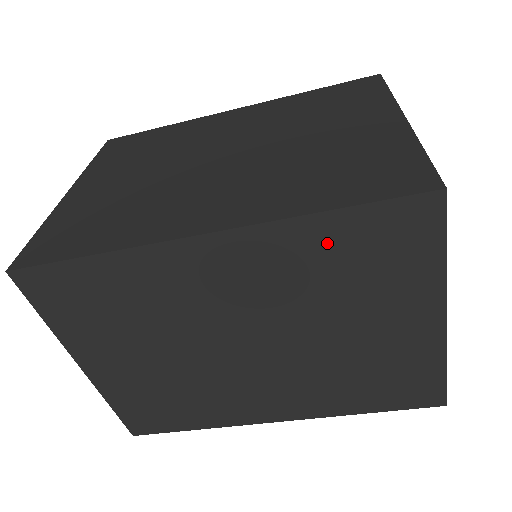
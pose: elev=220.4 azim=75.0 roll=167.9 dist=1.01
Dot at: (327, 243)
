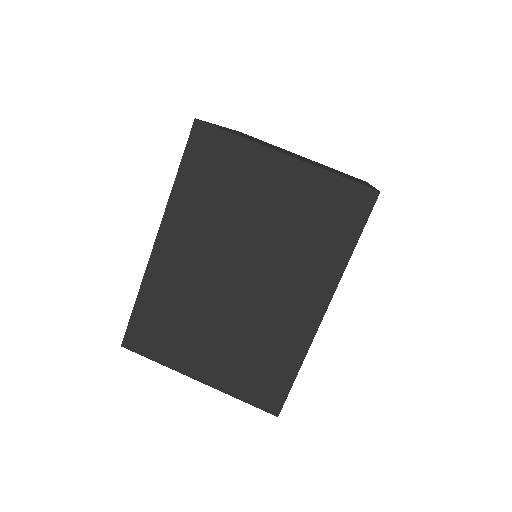
Dot at: (194, 188)
